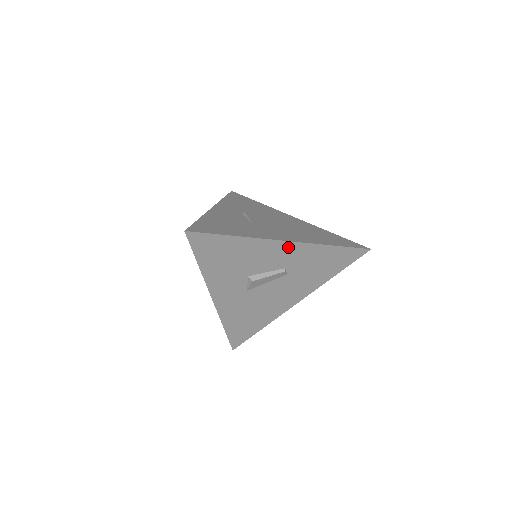
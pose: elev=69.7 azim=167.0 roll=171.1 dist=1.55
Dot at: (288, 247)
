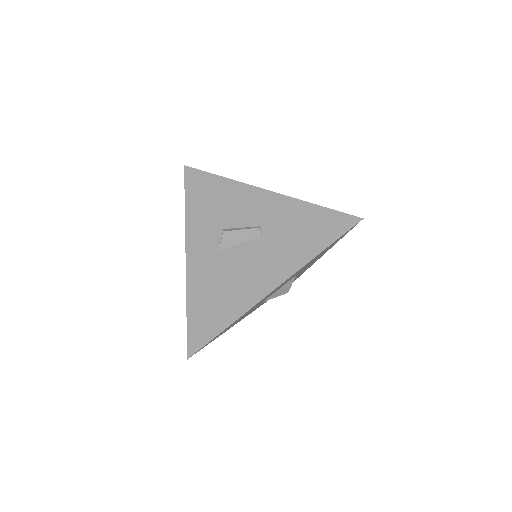
Dot at: (265, 197)
